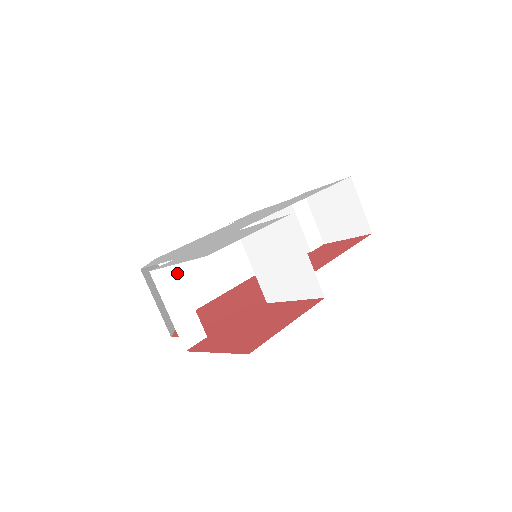
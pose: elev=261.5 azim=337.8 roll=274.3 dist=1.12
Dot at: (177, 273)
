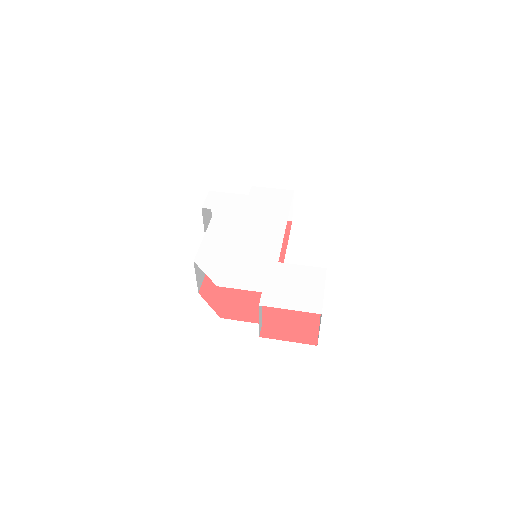
Dot at: occluded
